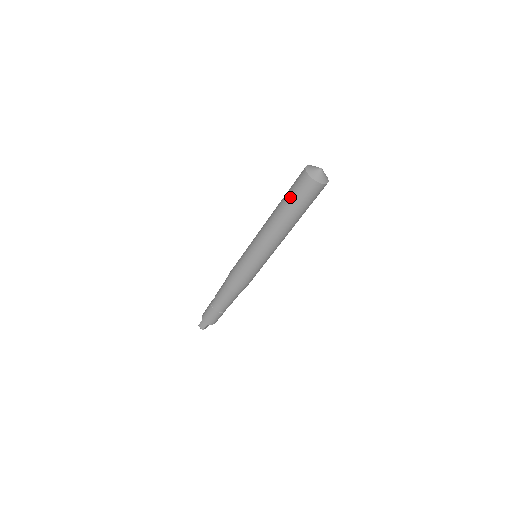
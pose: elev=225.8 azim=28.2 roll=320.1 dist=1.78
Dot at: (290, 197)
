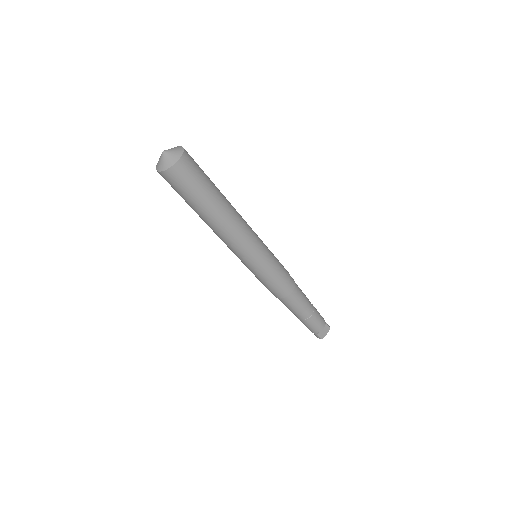
Dot at: occluded
